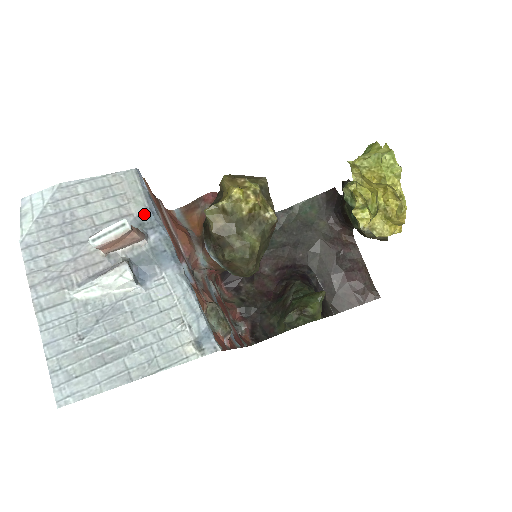
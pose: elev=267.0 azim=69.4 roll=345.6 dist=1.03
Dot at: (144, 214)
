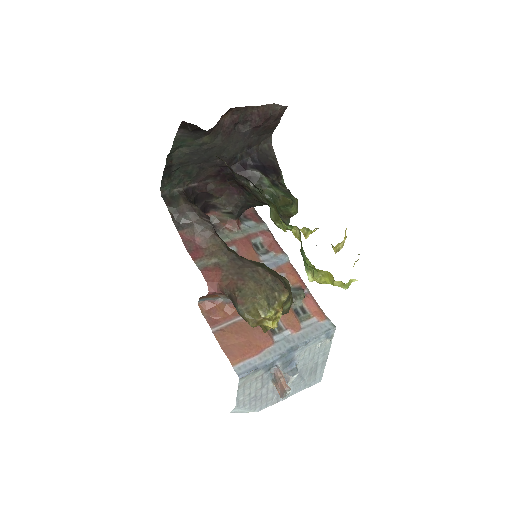
Dot at: (265, 370)
